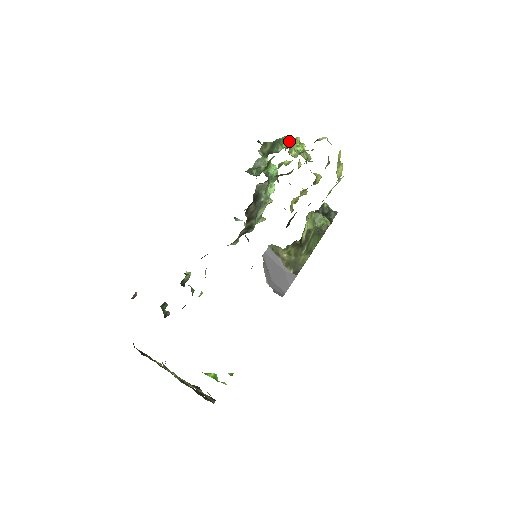
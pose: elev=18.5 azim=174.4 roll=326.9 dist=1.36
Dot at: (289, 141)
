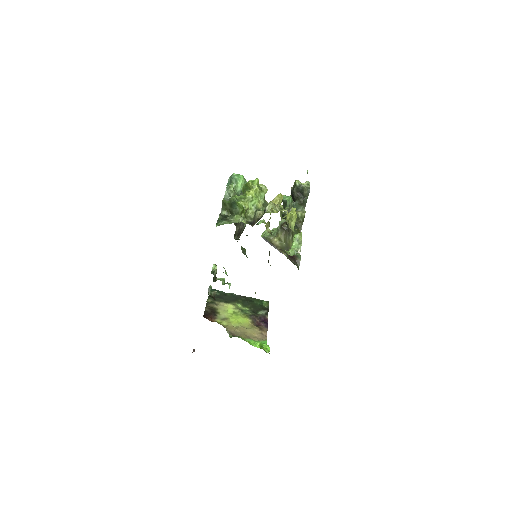
Dot at: (242, 207)
